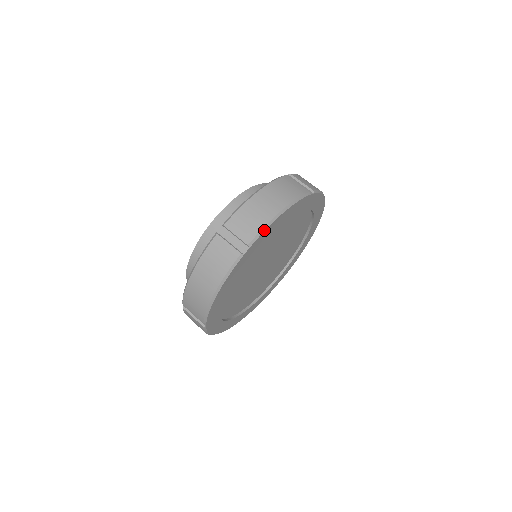
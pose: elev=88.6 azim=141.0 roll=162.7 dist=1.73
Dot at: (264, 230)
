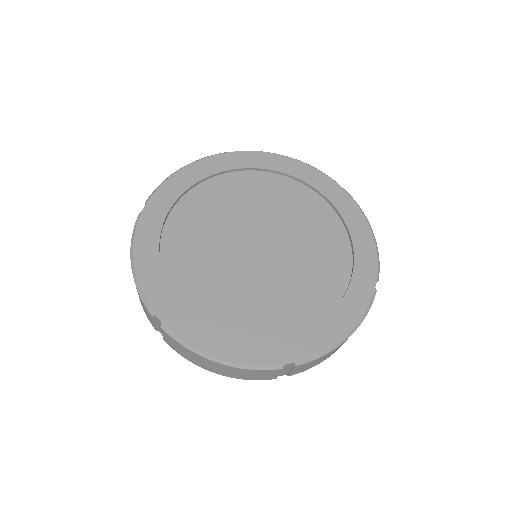
Dot at: (262, 152)
